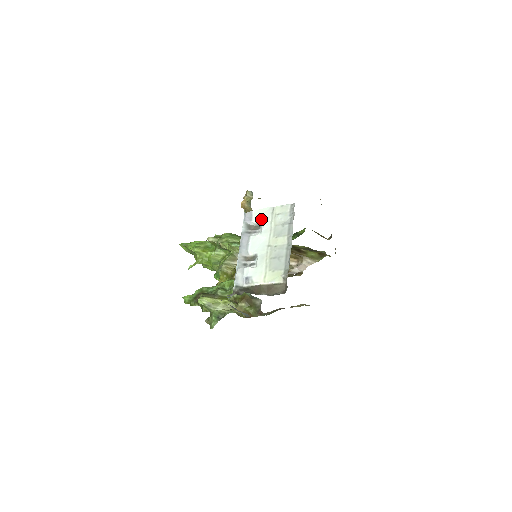
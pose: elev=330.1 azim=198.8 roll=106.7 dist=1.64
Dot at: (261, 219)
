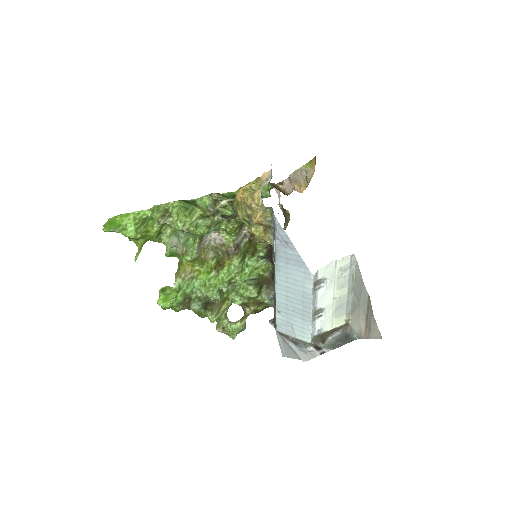
Dot at: (327, 276)
